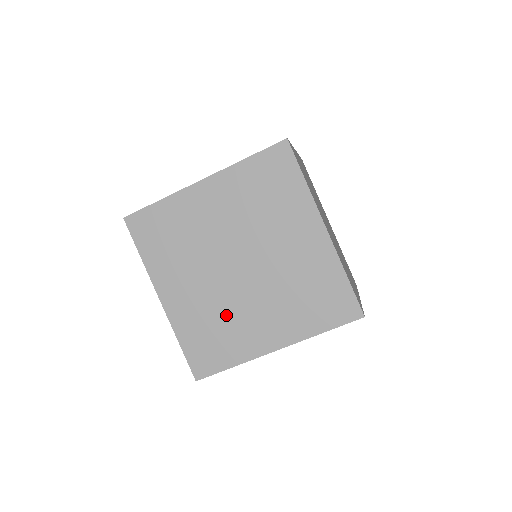
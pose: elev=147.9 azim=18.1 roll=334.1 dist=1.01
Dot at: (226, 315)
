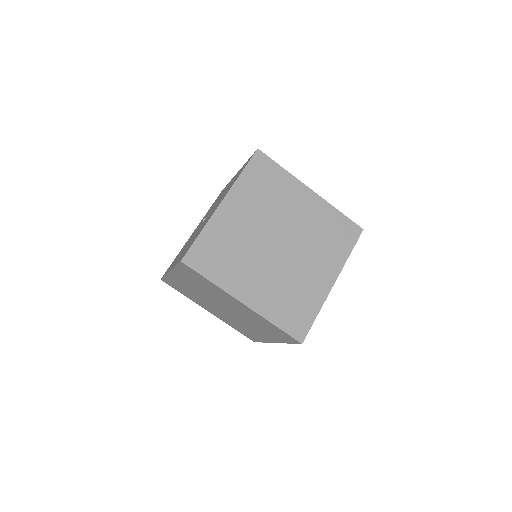
Dot at: (240, 324)
